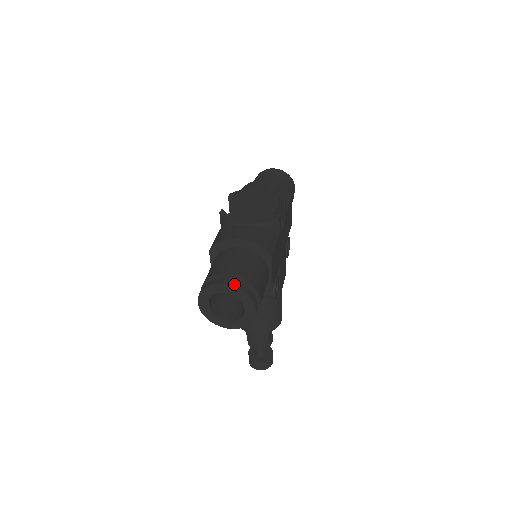
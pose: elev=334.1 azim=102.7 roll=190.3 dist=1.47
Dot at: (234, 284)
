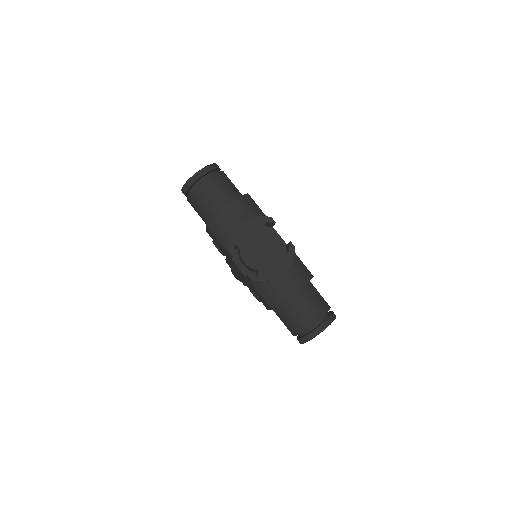
Dot at: (328, 325)
